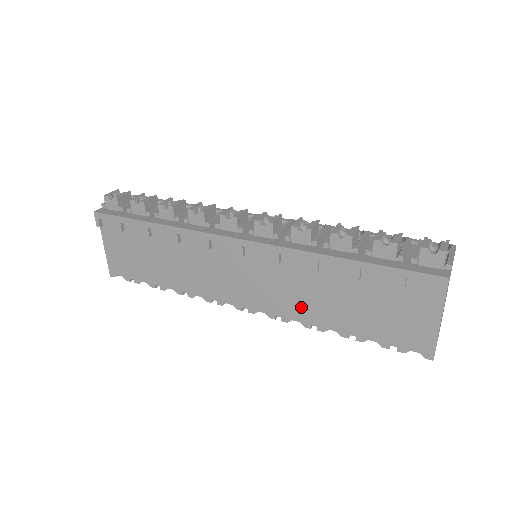
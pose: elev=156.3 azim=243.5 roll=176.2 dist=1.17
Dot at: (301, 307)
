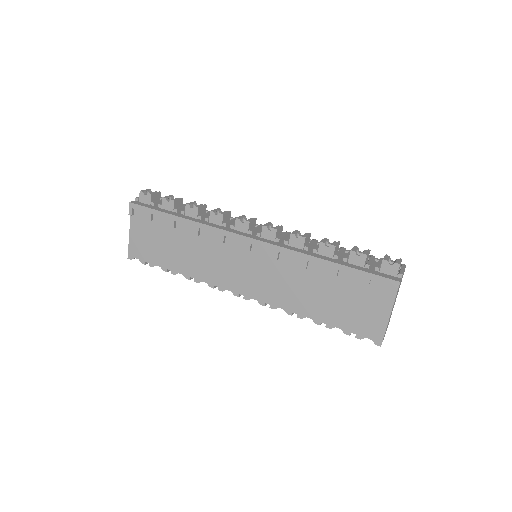
Dot at: (287, 297)
